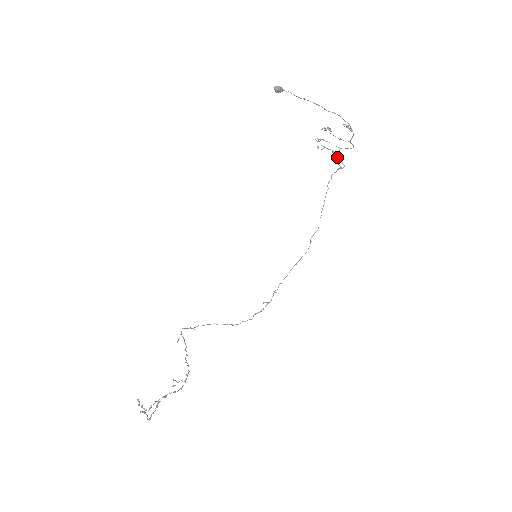
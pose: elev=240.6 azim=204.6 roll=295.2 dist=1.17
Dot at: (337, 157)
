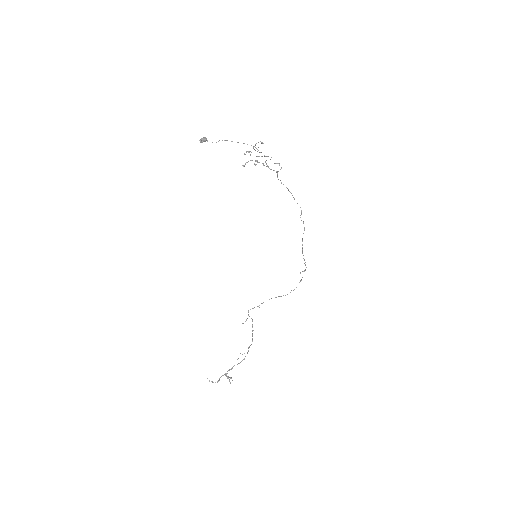
Dot at: (268, 167)
